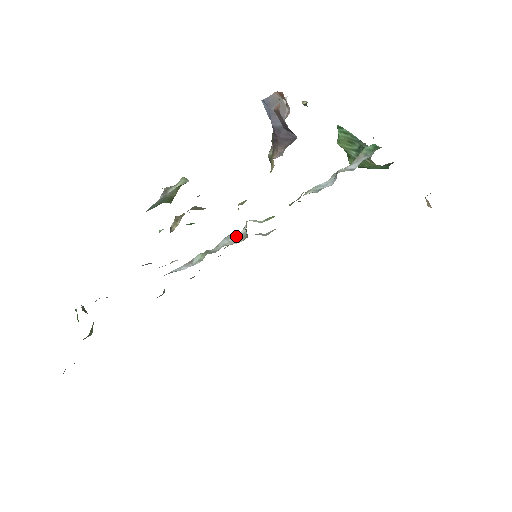
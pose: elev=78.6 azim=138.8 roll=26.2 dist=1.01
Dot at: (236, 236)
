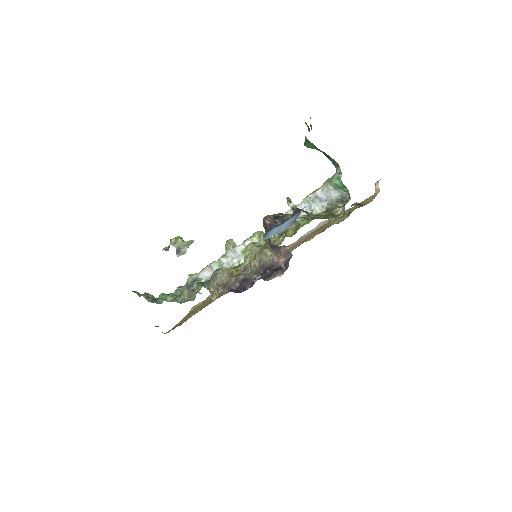
Dot at: (239, 251)
